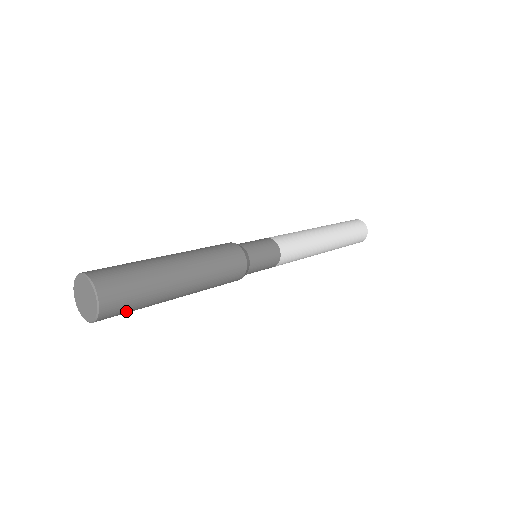
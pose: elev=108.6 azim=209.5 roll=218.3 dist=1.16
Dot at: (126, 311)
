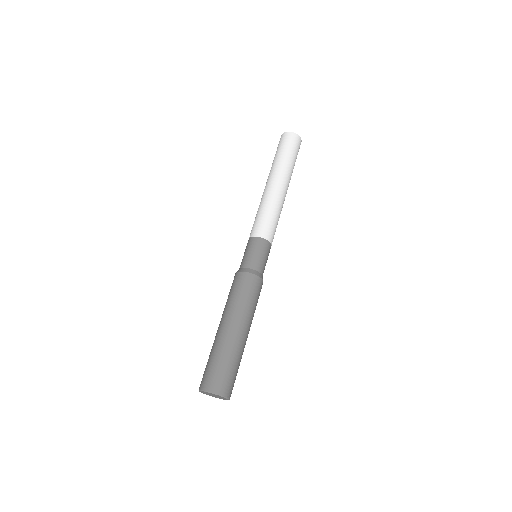
Dot at: (235, 379)
